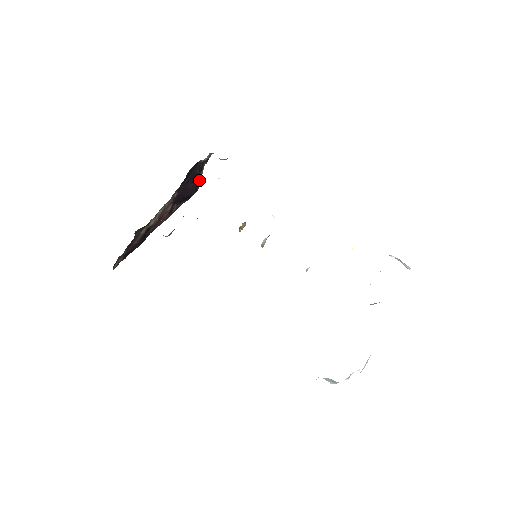
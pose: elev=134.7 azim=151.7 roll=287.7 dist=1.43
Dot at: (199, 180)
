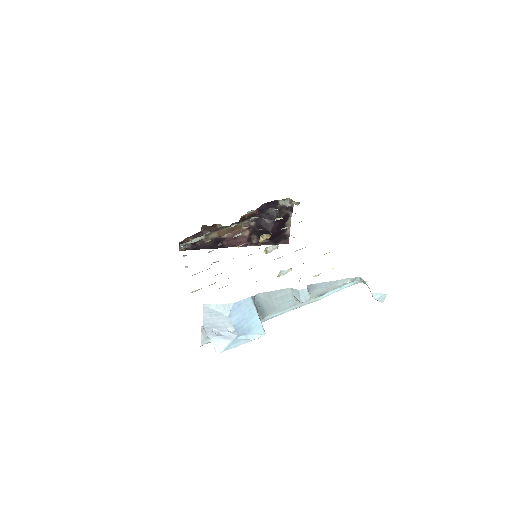
Dot at: (287, 230)
